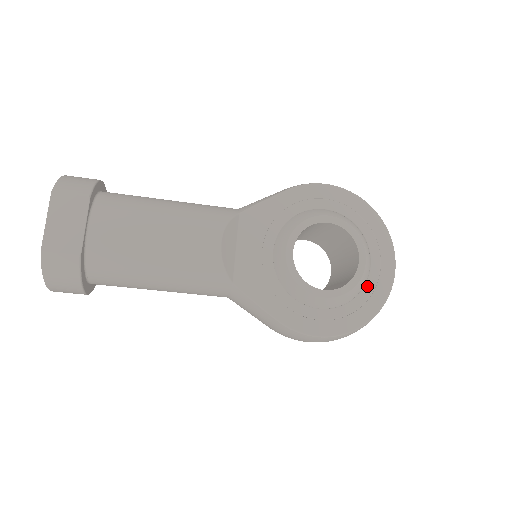
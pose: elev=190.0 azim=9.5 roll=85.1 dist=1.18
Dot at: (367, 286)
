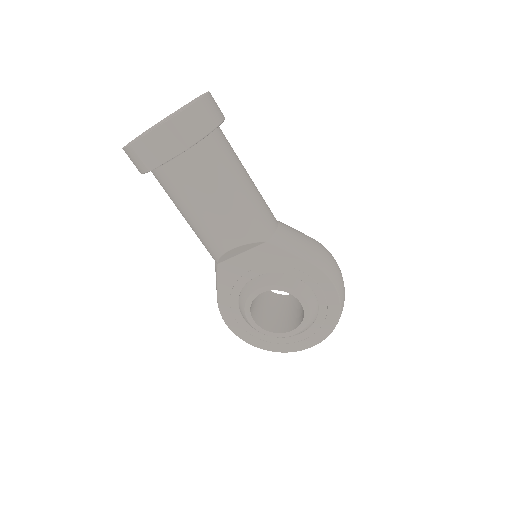
Dot at: (280, 339)
